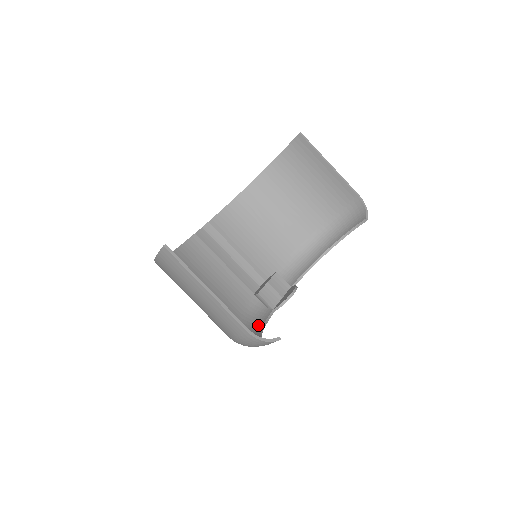
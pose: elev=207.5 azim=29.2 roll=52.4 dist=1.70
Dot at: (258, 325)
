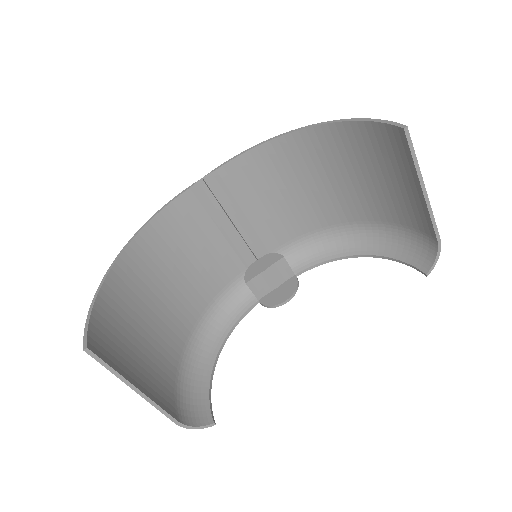
Dot at: (230, 321)
